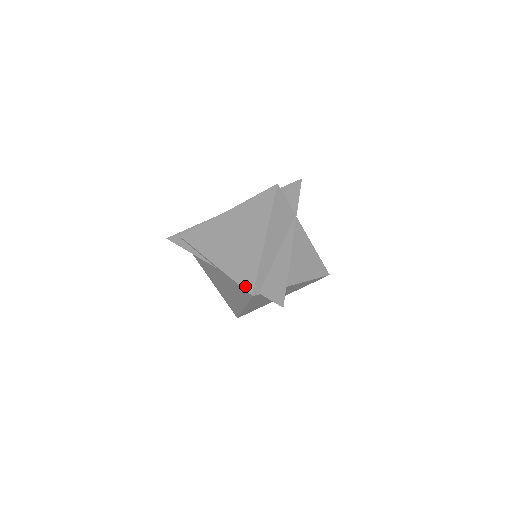
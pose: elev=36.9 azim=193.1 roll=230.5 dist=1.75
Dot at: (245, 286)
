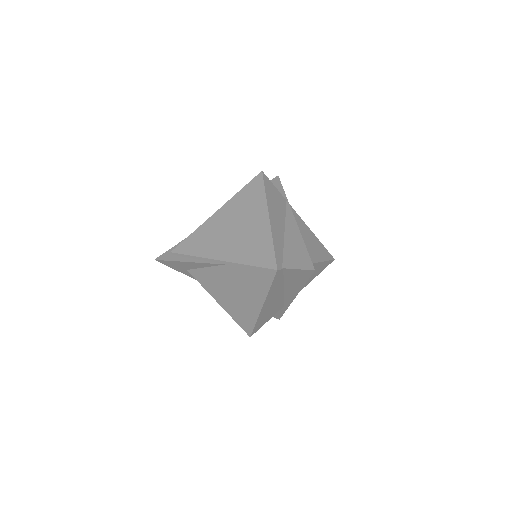
Dot at: (265, 265)
